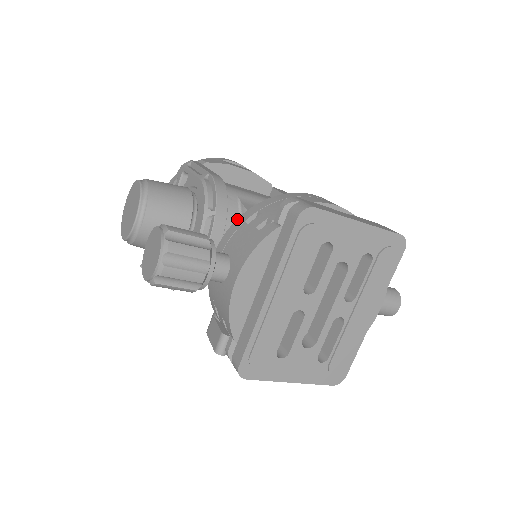
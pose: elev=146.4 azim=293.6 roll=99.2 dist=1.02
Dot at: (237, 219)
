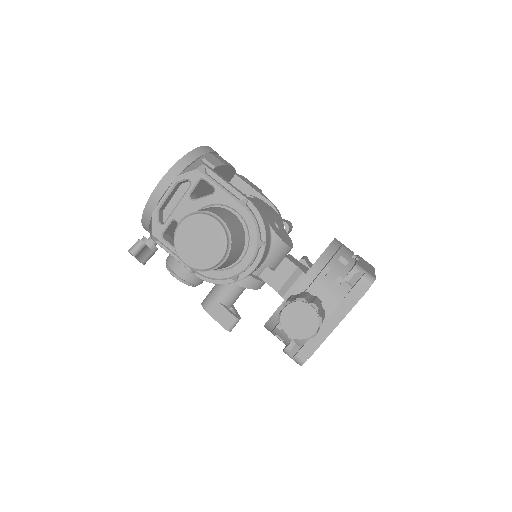
Dot at: (310, 269)
